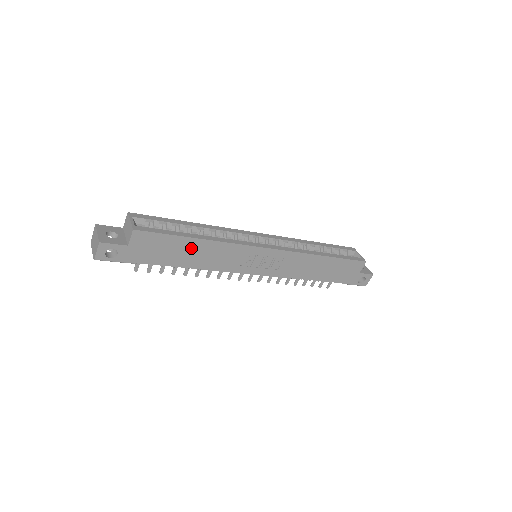
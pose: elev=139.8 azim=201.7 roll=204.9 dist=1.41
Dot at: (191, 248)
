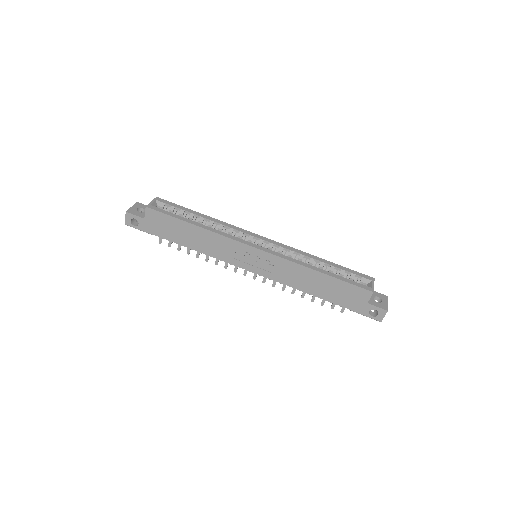
Dot at: (190, 232)
